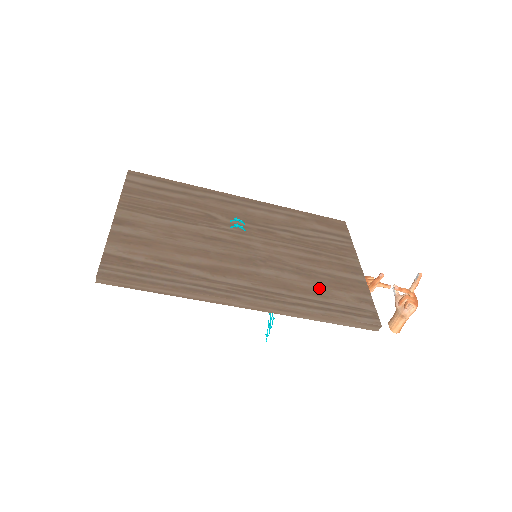
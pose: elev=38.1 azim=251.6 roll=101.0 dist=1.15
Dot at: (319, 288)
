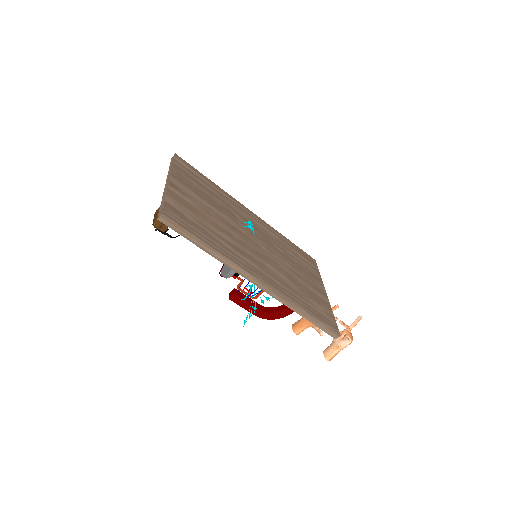
Dot at: (302, 293)
